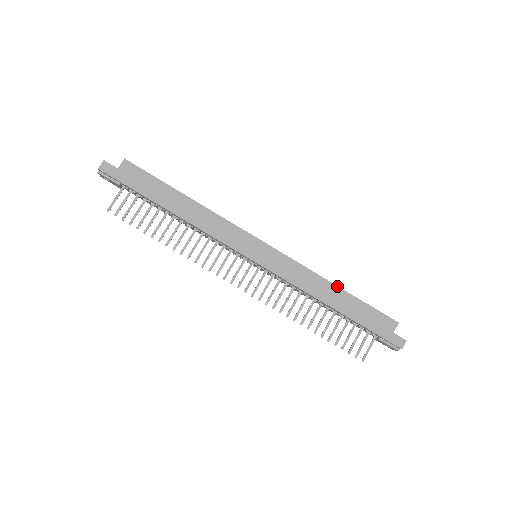
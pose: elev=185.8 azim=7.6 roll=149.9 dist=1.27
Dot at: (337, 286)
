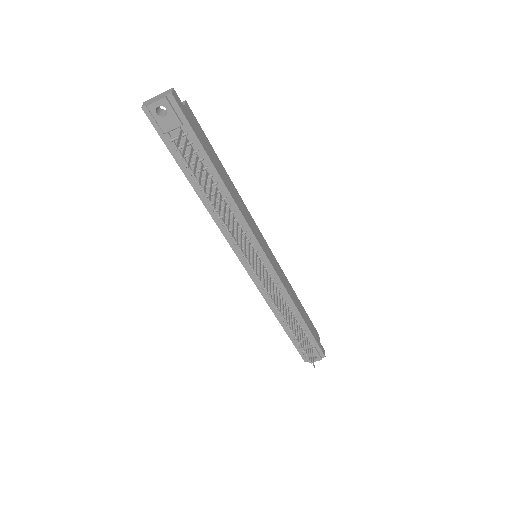
Dot at: (297, 297)
